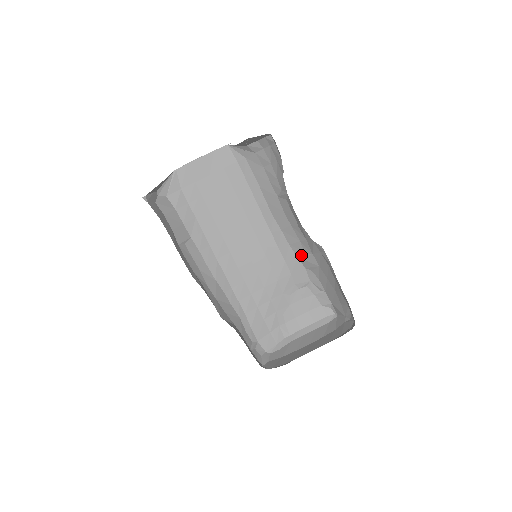
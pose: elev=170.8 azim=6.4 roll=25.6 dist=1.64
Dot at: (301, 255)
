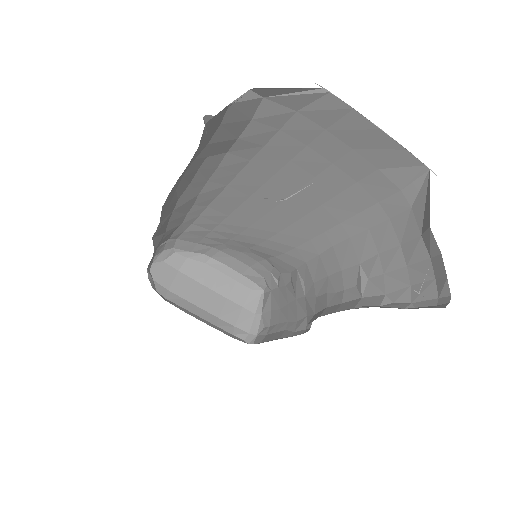
Dot at: (300, 276)
